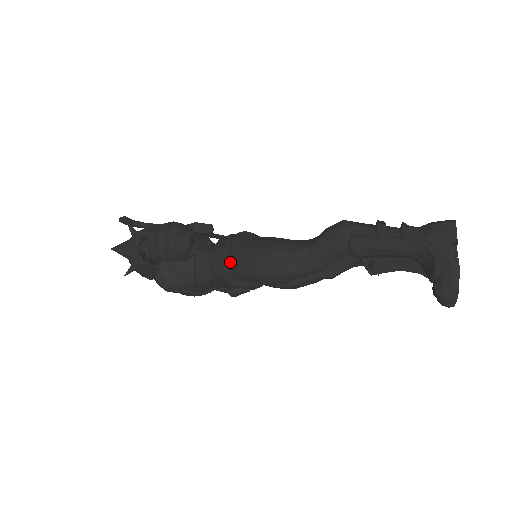
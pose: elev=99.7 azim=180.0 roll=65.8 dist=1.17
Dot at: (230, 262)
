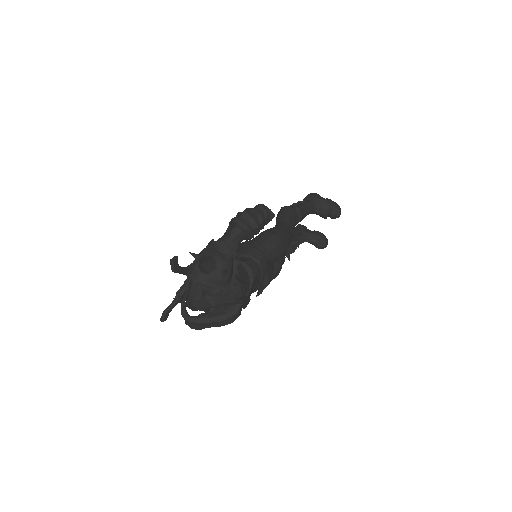
Dot at: (261, 248)
